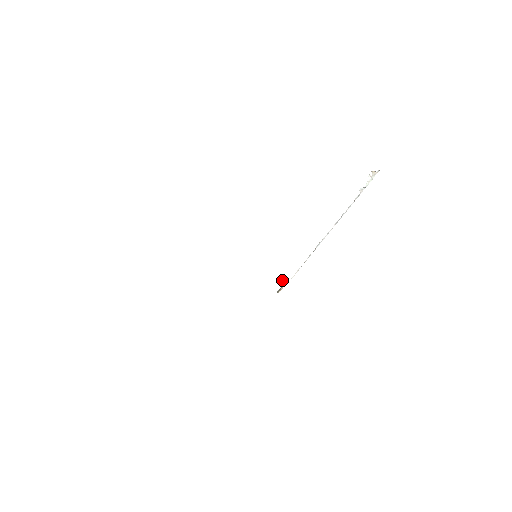
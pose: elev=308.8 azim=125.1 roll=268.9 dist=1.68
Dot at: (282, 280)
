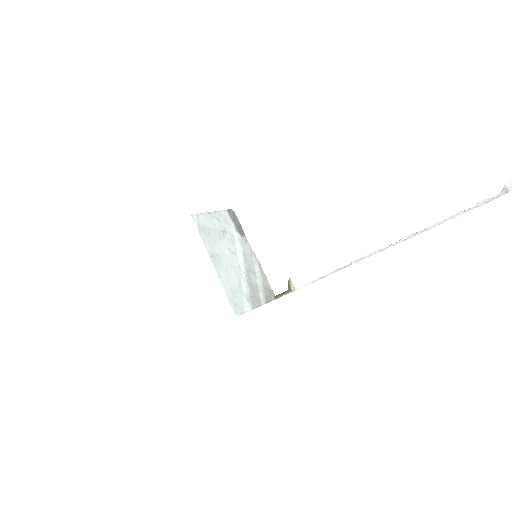
Dot at: (288, 284)
